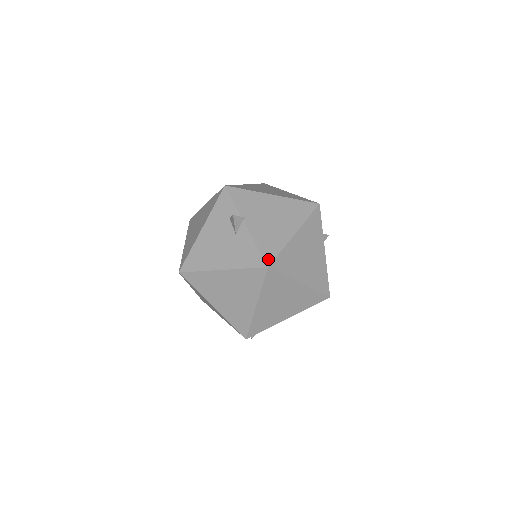
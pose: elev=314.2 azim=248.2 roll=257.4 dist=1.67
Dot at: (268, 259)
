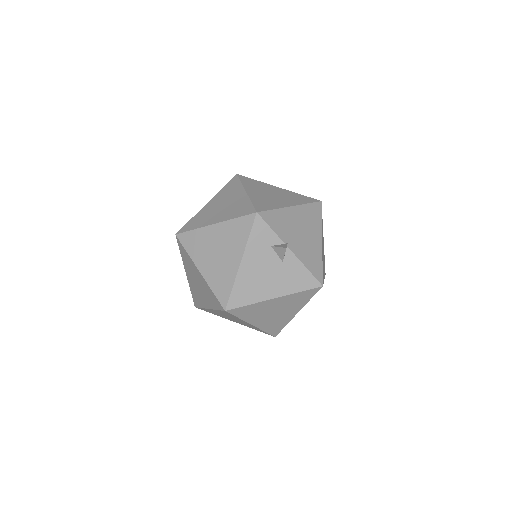
Dot at: (319, 278)
